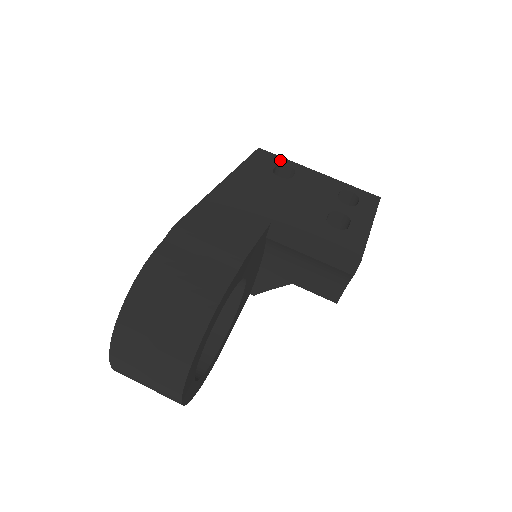
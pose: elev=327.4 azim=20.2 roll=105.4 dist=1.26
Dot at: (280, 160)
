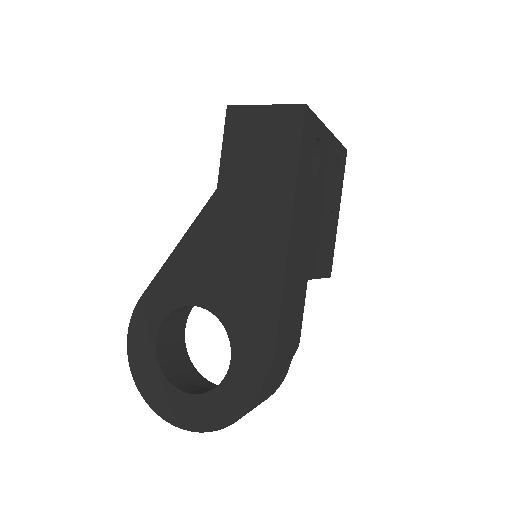
Dot at: (316, 128)
